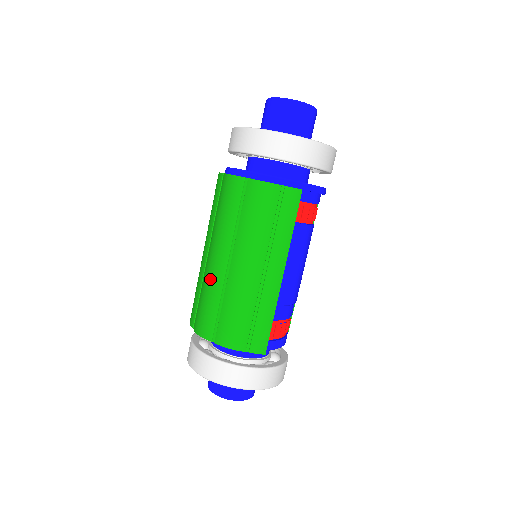
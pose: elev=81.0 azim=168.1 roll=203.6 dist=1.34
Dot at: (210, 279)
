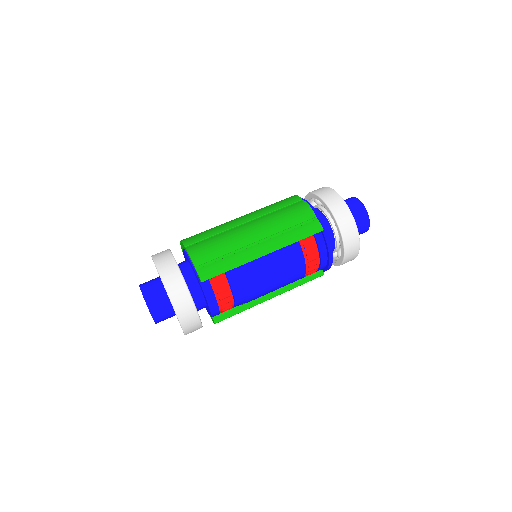
Dot at: (225, 223)
